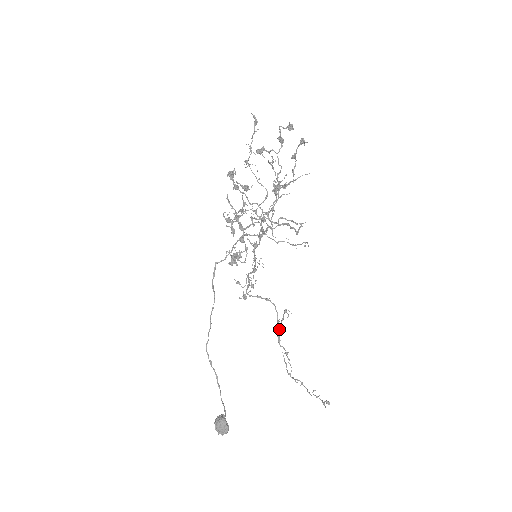
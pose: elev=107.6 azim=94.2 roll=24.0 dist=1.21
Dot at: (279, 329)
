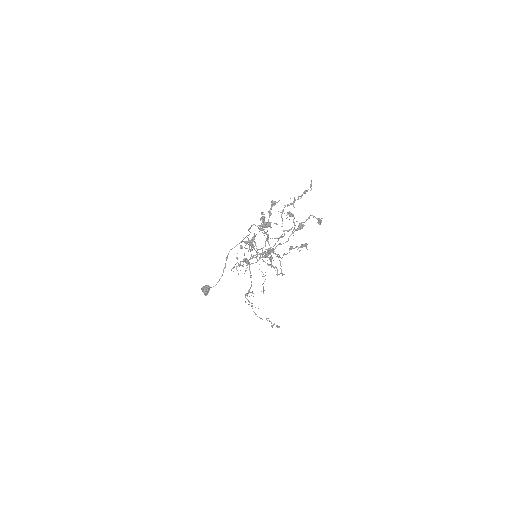
Dot at: occluded
